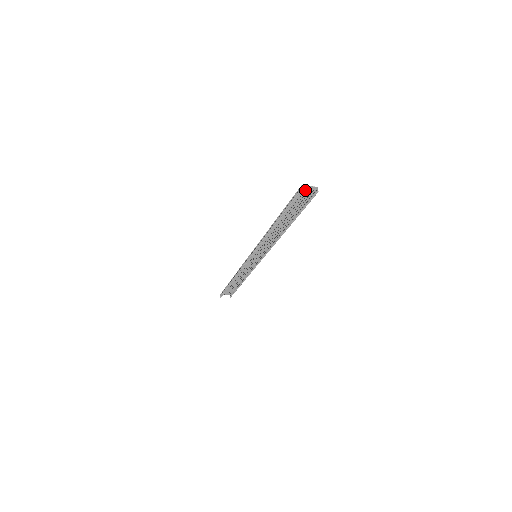
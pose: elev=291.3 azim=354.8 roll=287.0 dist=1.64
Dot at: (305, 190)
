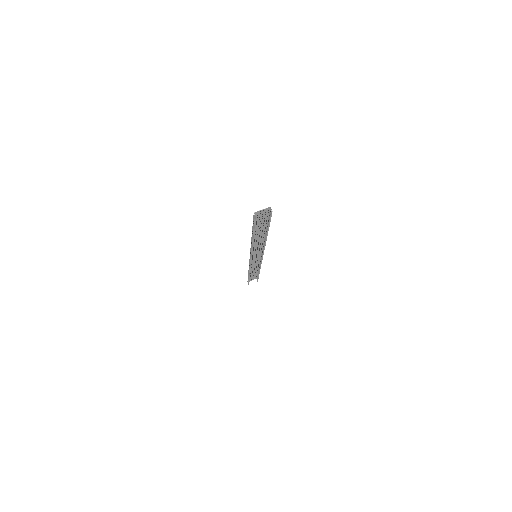
Dot at: (260, 213)
